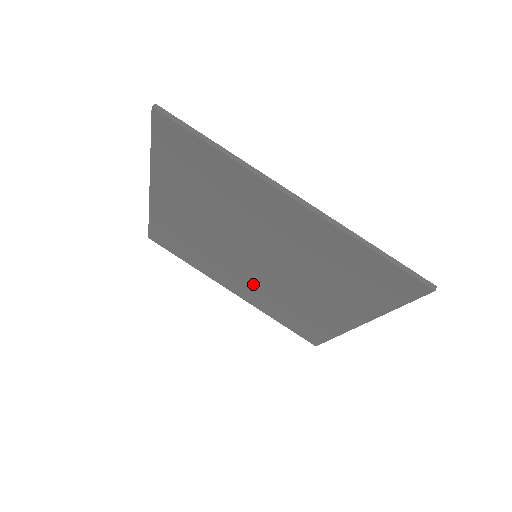
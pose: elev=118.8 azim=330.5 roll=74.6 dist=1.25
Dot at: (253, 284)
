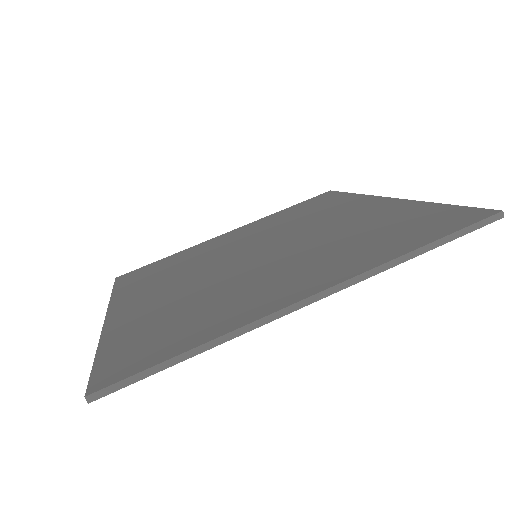
Dot at: occluded
